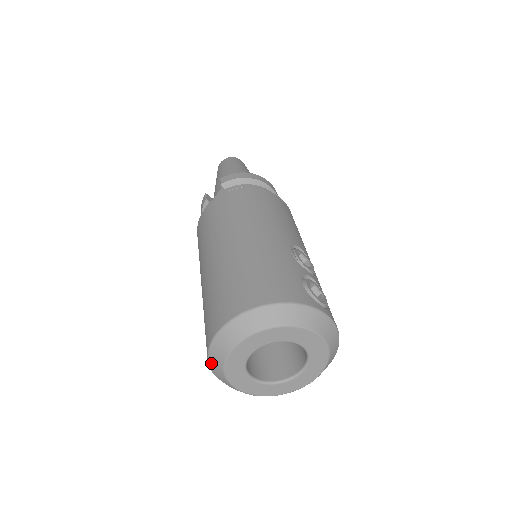
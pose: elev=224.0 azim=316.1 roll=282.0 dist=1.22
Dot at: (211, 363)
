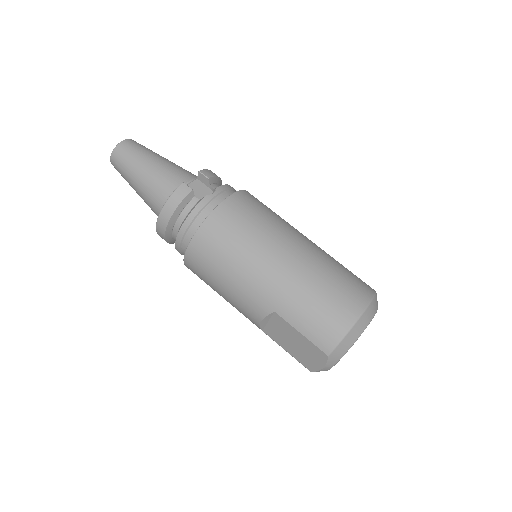
Dot at: (342, 344)
